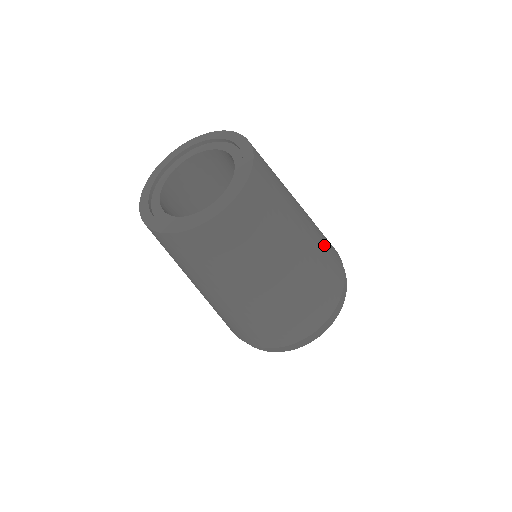
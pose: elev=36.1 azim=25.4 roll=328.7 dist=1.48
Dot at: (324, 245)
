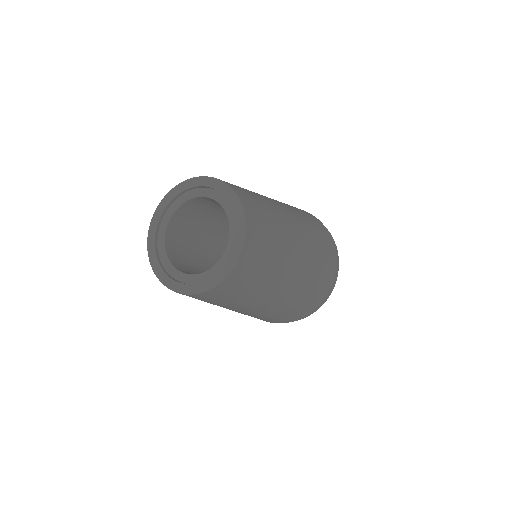
Dot at: (314, 236)
